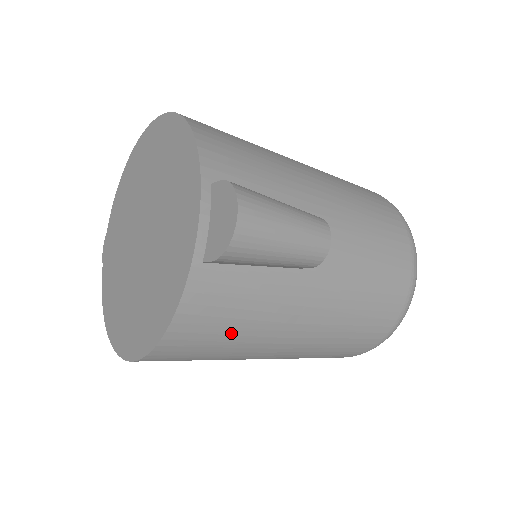
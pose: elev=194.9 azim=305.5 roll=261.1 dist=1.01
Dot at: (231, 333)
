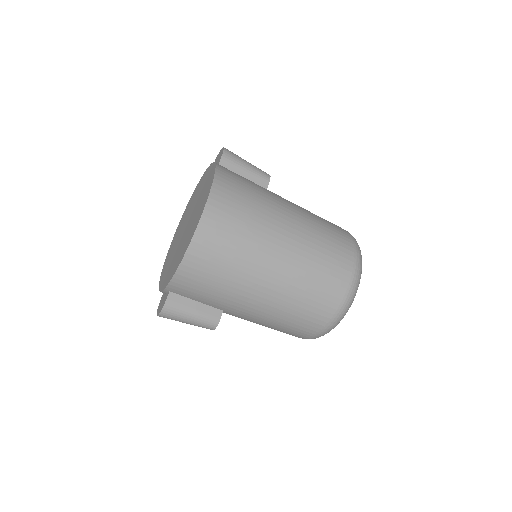
Dot at: (249, 188)
